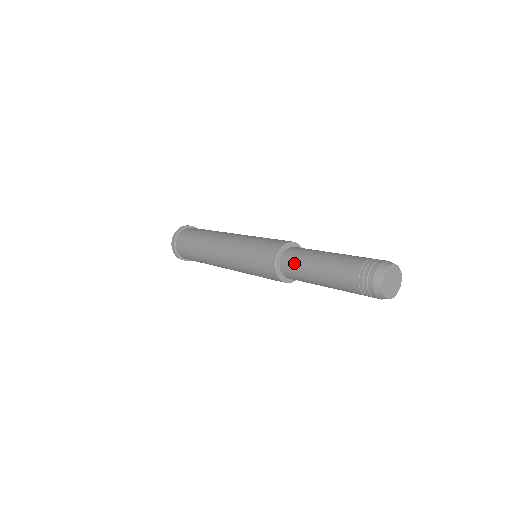
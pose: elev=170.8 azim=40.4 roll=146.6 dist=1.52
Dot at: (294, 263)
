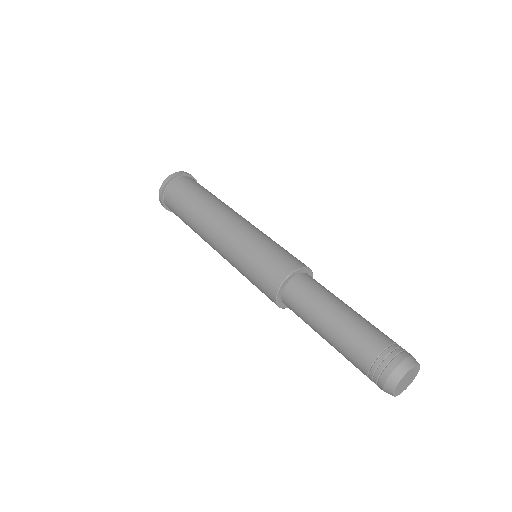
Dot at: (307, 292)
